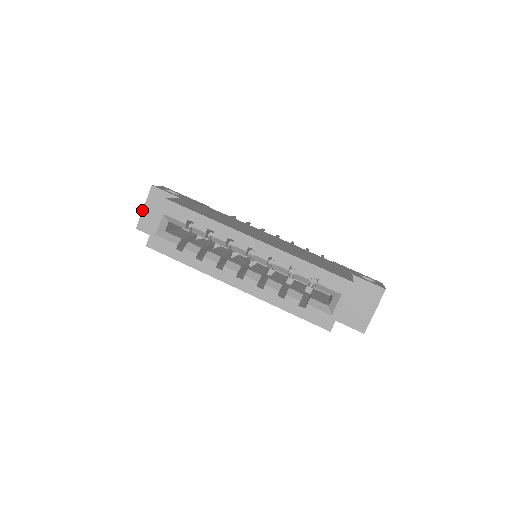
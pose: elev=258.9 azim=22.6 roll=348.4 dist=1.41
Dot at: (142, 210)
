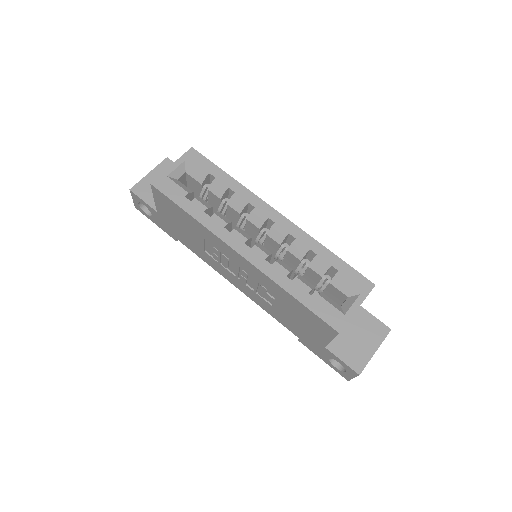
Dot at: (146, 175)
